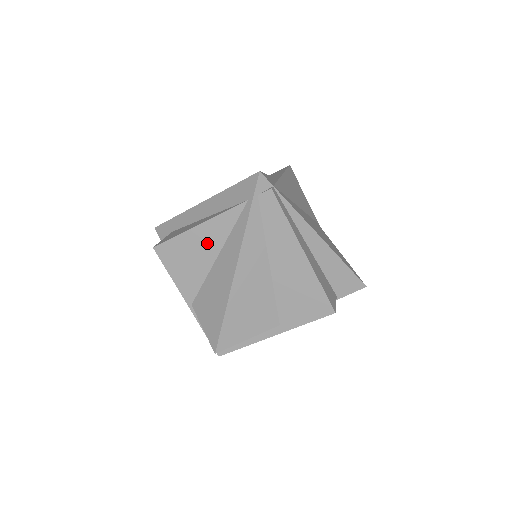
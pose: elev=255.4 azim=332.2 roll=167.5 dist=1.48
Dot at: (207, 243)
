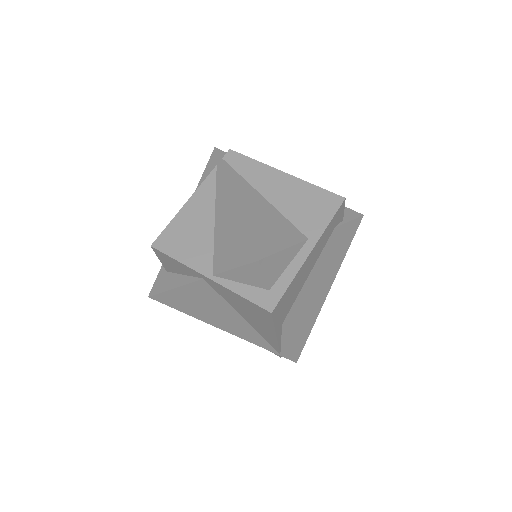
Dot at: (200, 213)
